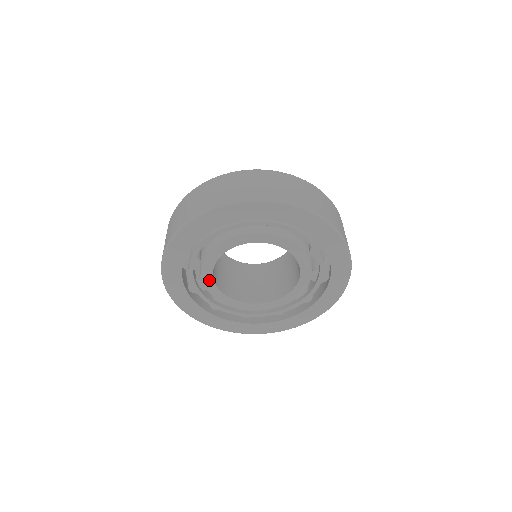
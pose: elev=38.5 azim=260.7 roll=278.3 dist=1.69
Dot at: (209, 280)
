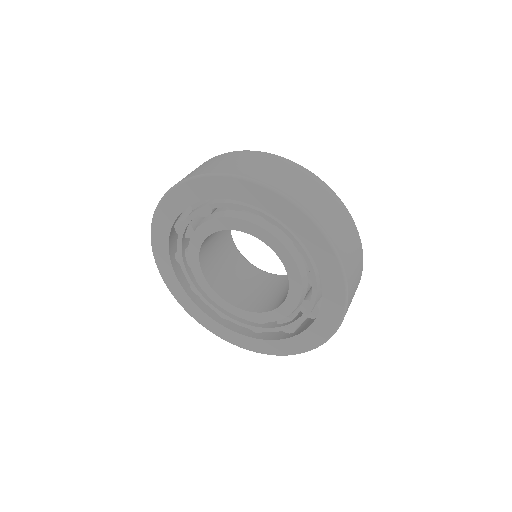
Dot at: (217, 298)
